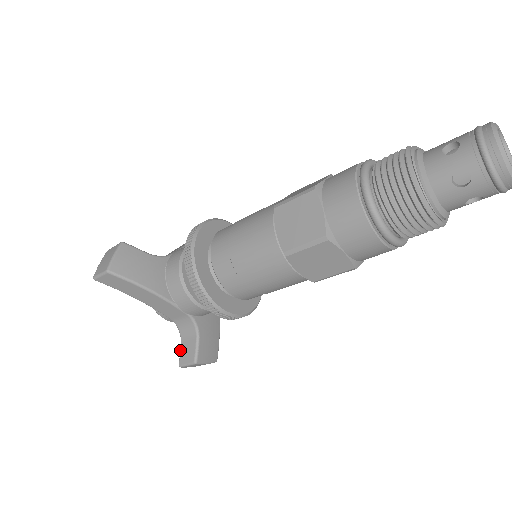
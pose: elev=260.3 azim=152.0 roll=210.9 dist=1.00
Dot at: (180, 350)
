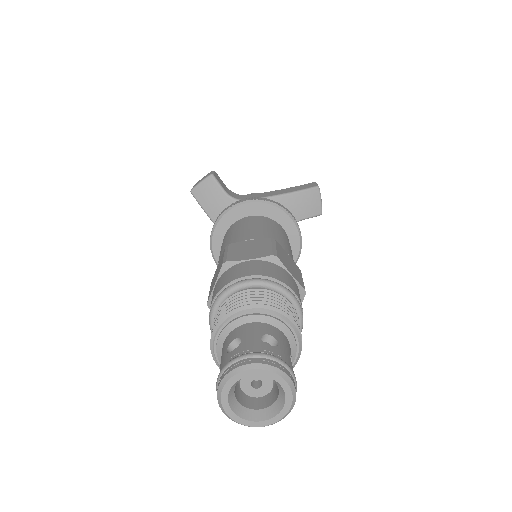
Dot at: occluded
